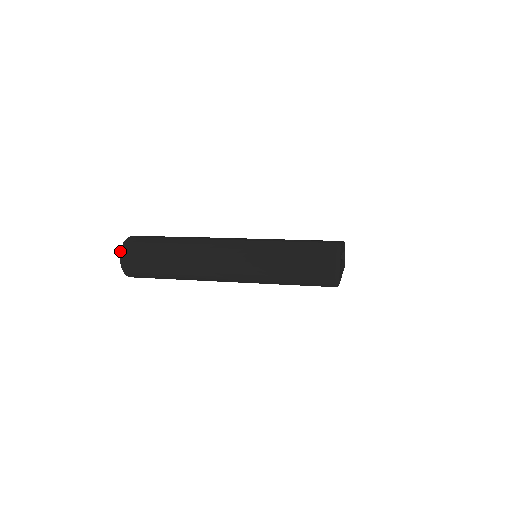
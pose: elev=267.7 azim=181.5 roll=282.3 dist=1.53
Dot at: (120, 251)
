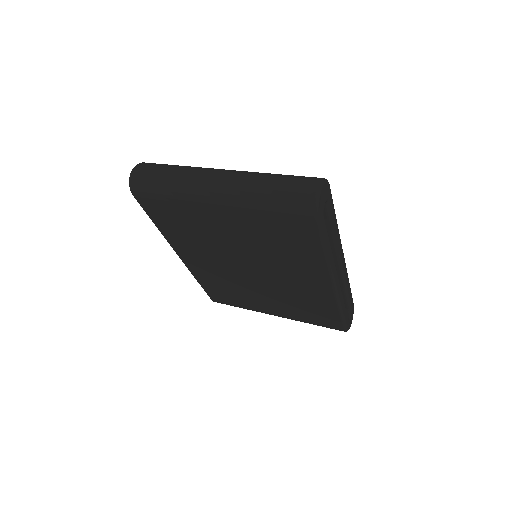
Dot at: (135, 166)
